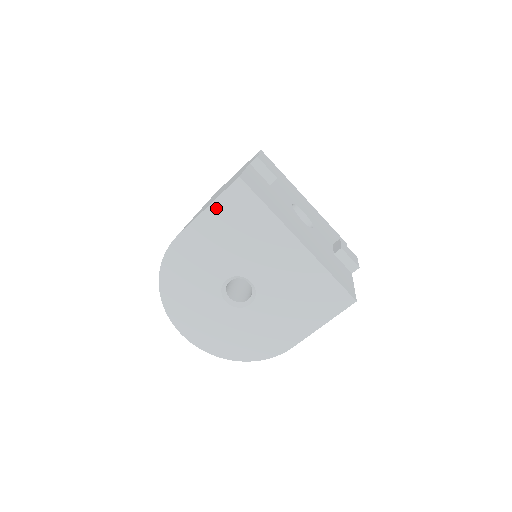
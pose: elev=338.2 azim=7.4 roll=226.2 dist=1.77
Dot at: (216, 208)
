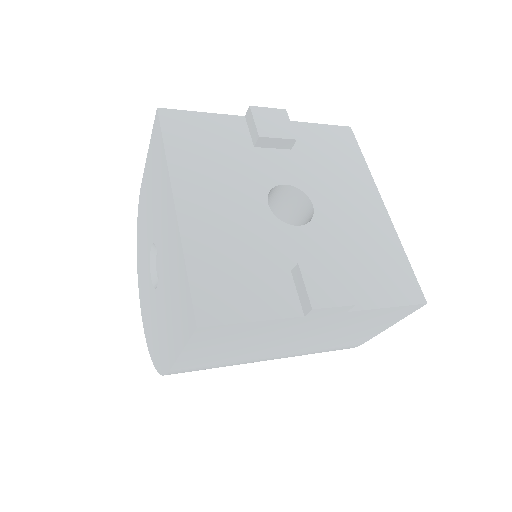
Dot at: (151, 150)
